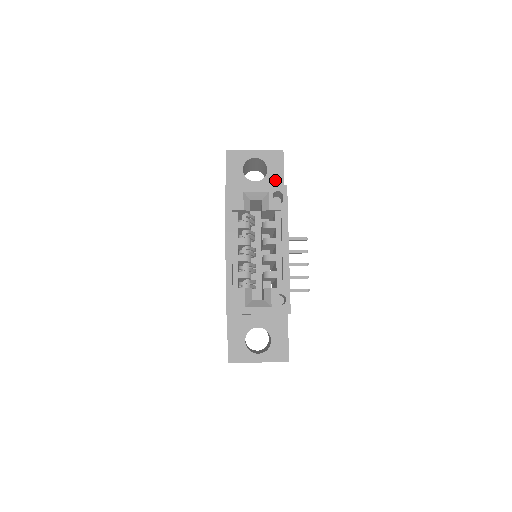
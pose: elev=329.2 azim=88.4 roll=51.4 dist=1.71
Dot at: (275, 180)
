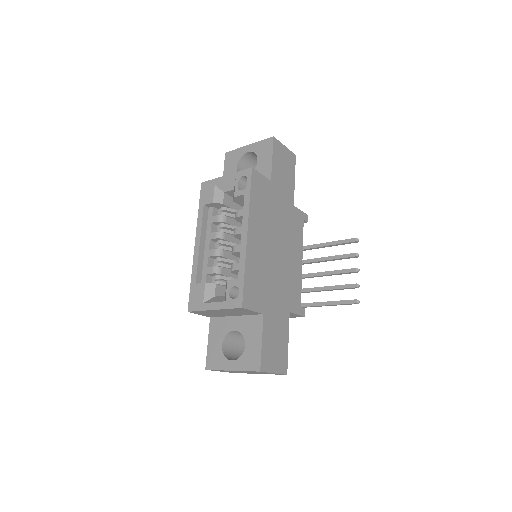
Dot at: (263, 169)
